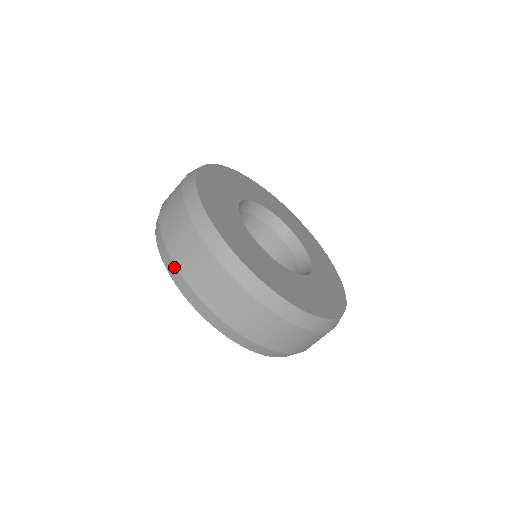
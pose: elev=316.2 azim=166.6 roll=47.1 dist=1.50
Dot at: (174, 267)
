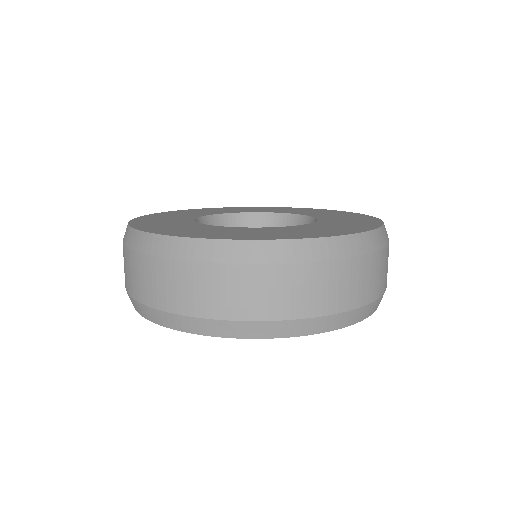
Dot at: (243, 324)
